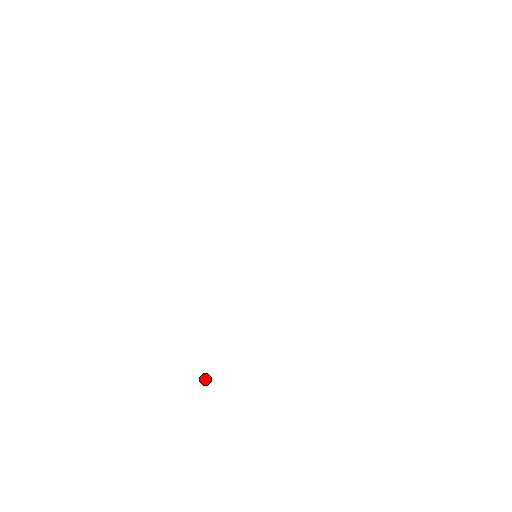
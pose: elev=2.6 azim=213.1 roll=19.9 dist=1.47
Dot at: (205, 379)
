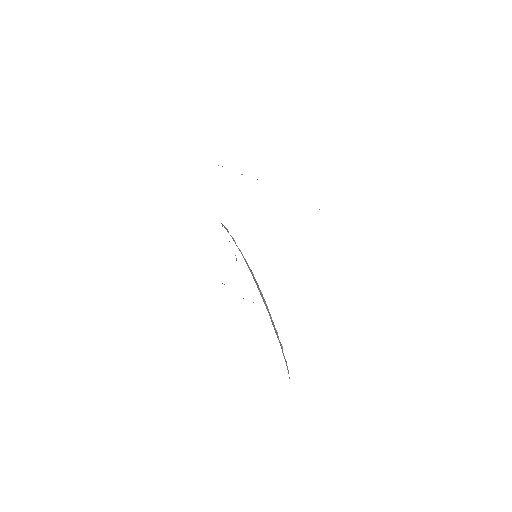
Dot at: occluded
